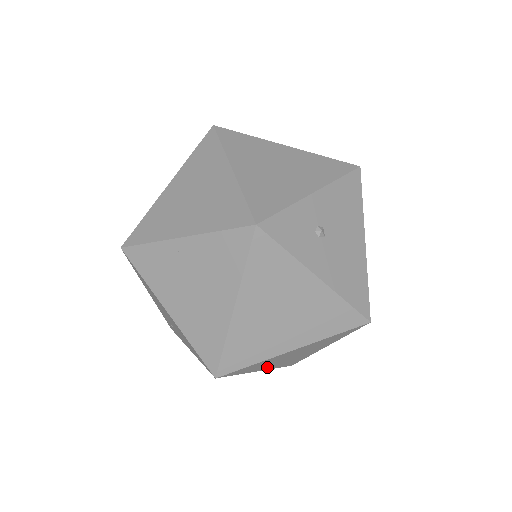
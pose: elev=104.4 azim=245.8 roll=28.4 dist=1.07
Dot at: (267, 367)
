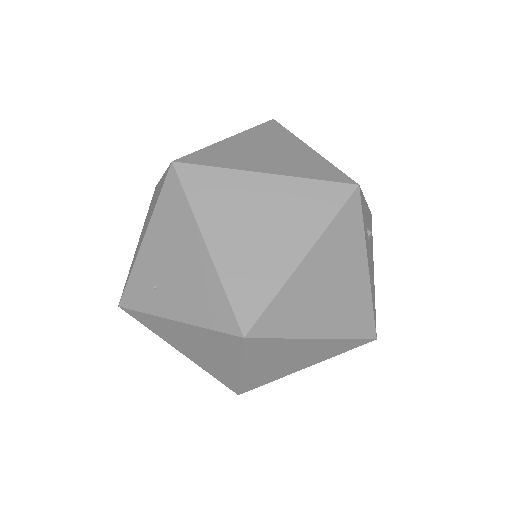
Dot at: (252, 368)
